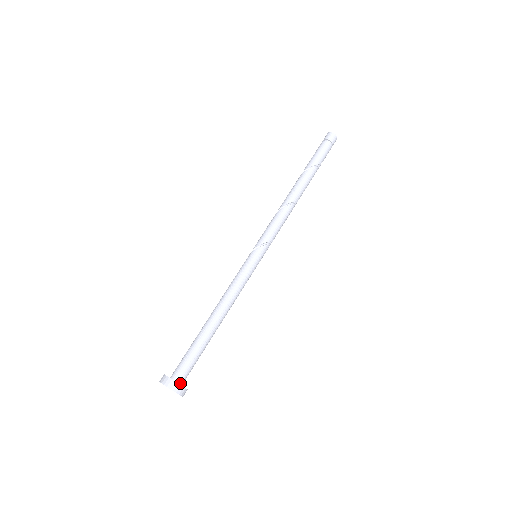
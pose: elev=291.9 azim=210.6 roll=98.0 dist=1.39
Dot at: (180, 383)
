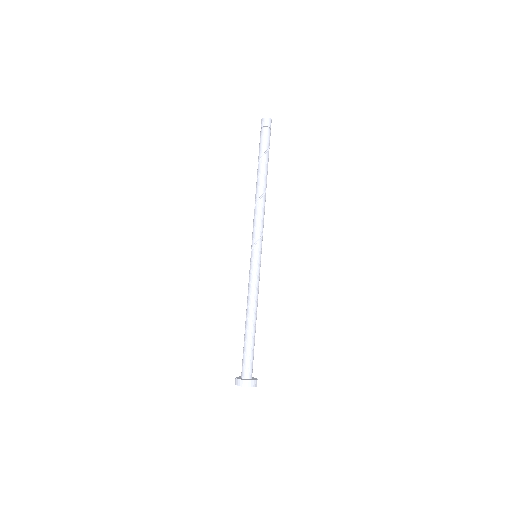
Dot at: (247, 378)
